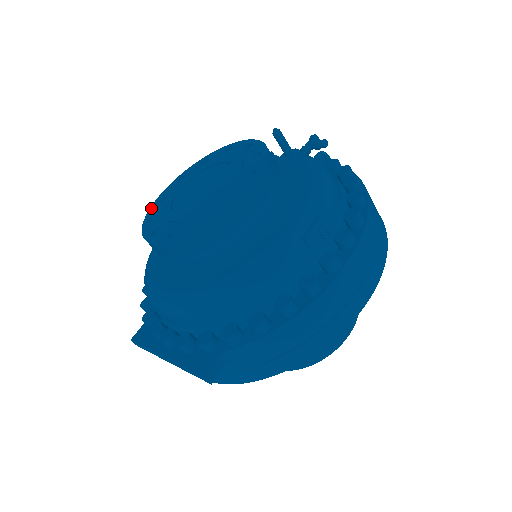
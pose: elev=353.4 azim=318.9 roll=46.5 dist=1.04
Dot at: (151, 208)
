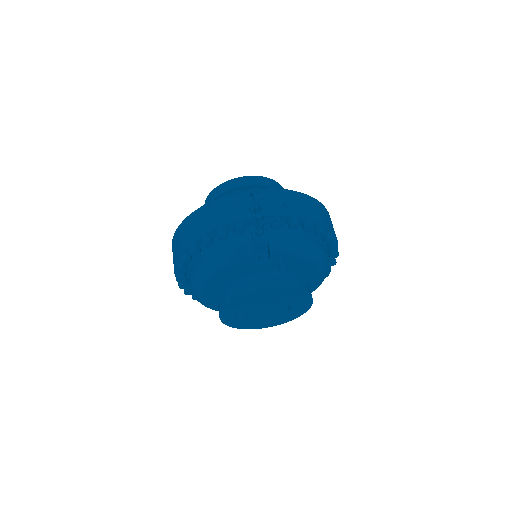
Dot at: (227, 324)
